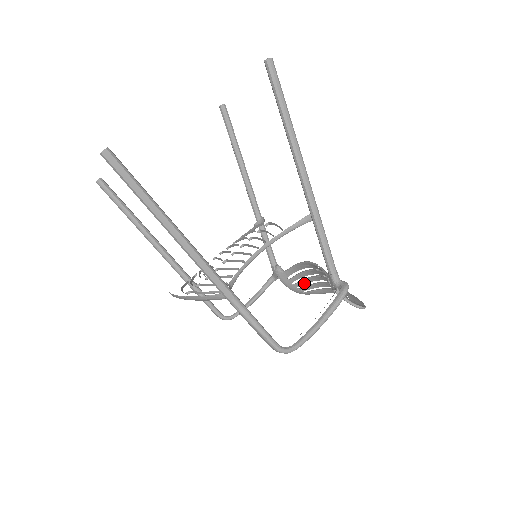
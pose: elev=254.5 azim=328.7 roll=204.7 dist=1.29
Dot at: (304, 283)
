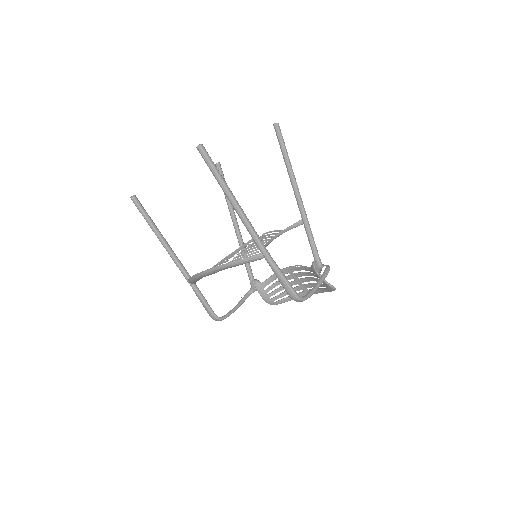
Dot at: (277, 292)
